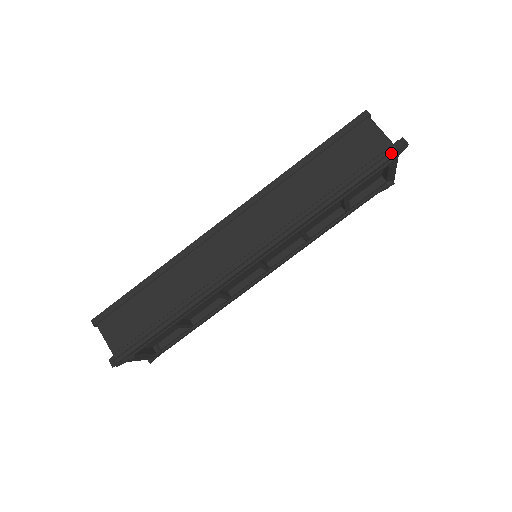
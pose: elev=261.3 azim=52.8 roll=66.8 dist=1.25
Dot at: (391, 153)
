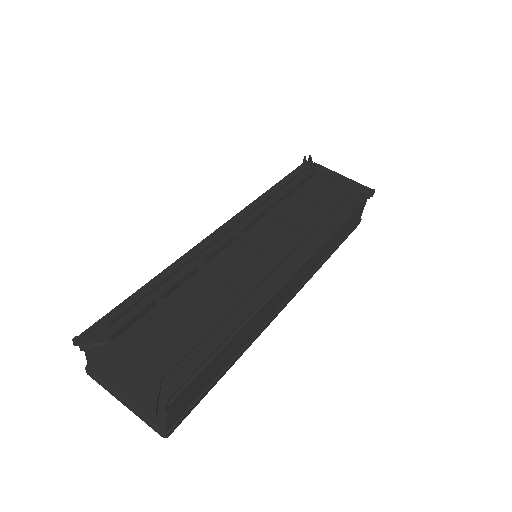
Dot at: (304, 163)
